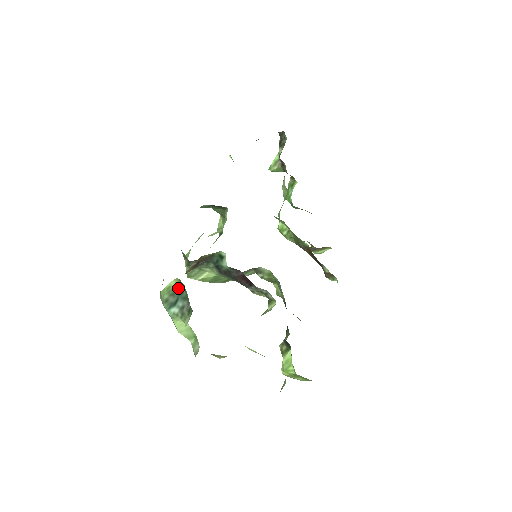
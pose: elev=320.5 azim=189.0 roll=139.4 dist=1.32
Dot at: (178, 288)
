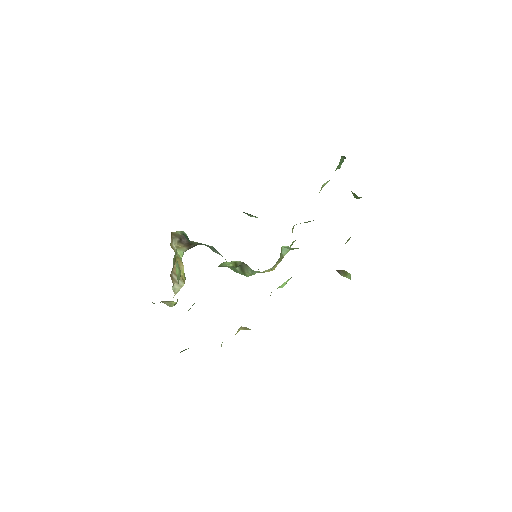
Dot at: occluded
